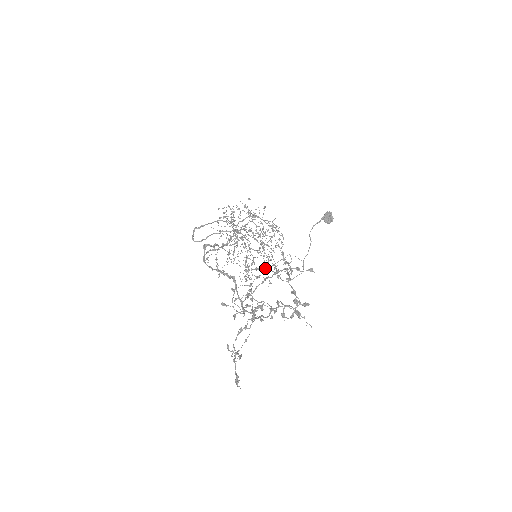
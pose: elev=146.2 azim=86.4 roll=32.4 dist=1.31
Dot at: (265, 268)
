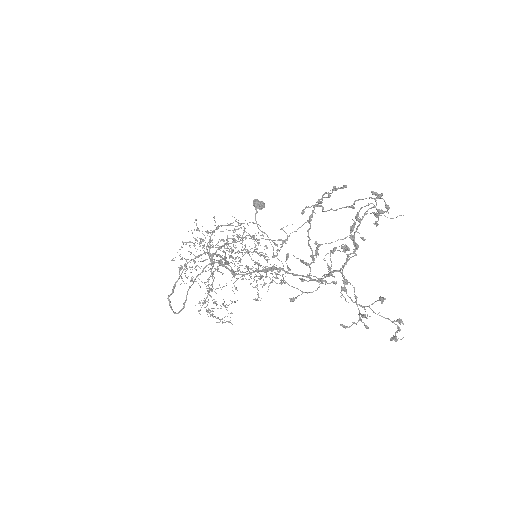
Dot at: occluded
